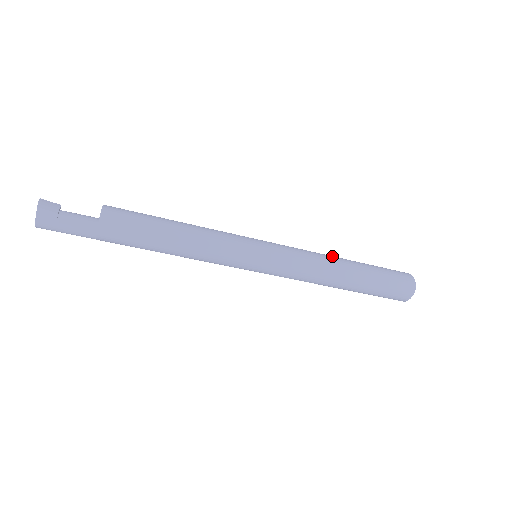
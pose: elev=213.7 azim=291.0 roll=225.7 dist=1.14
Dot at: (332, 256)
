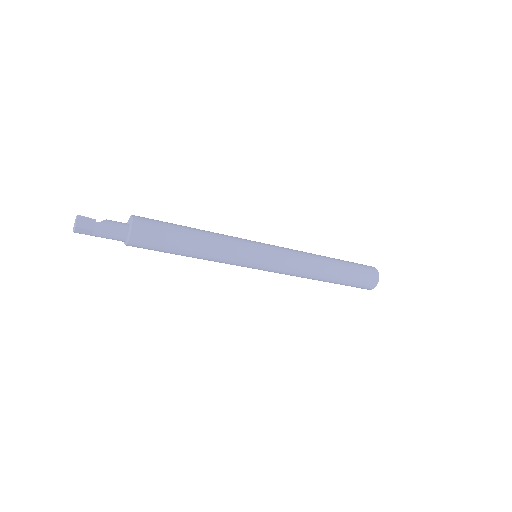
Dot at: (320, 262)
